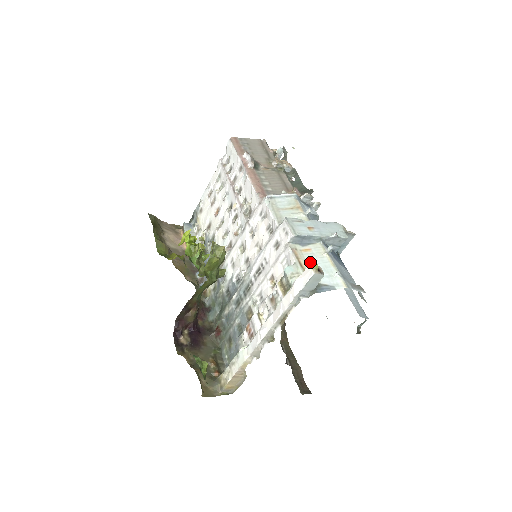
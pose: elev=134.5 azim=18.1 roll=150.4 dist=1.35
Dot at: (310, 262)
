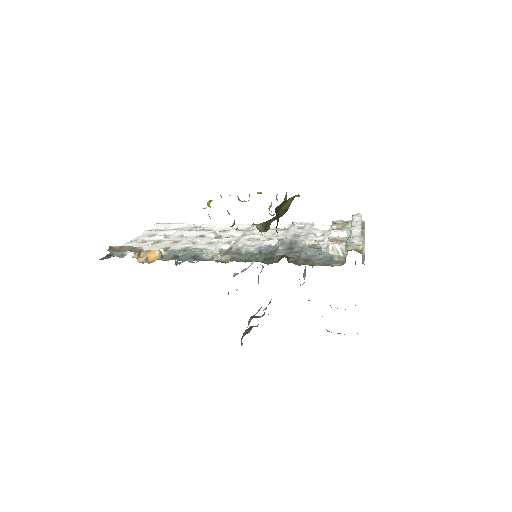
Dot at: occluded
